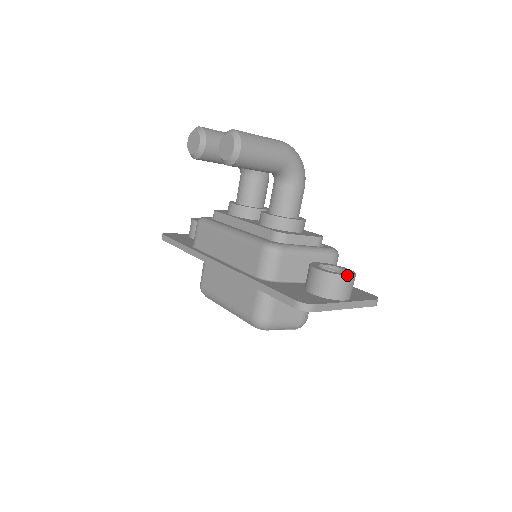
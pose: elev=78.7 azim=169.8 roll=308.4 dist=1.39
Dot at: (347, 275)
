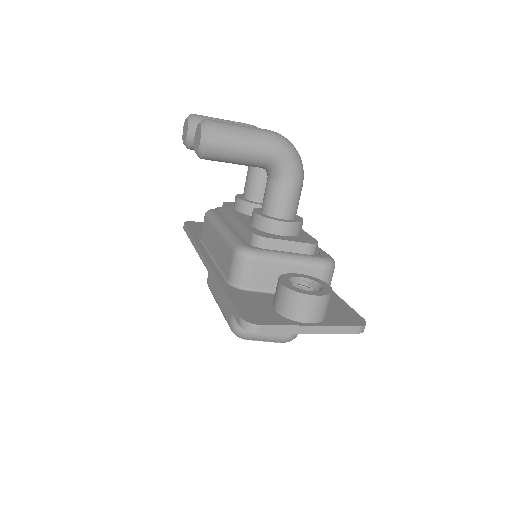
Dot at: (312, 295)
